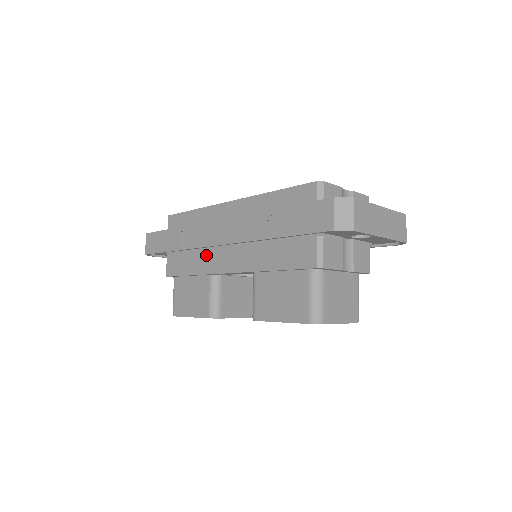
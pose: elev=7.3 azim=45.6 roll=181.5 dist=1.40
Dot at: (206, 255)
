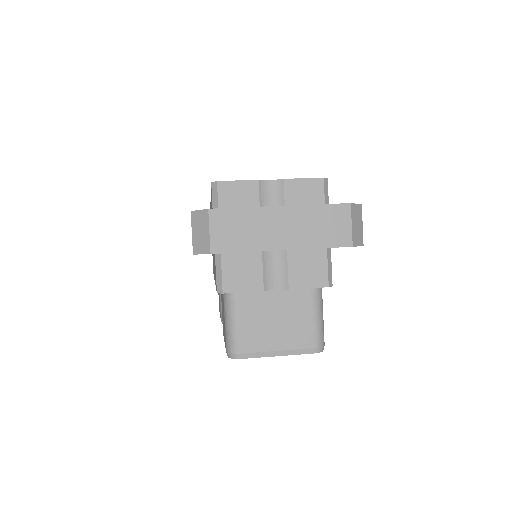
Dot at: occluded
